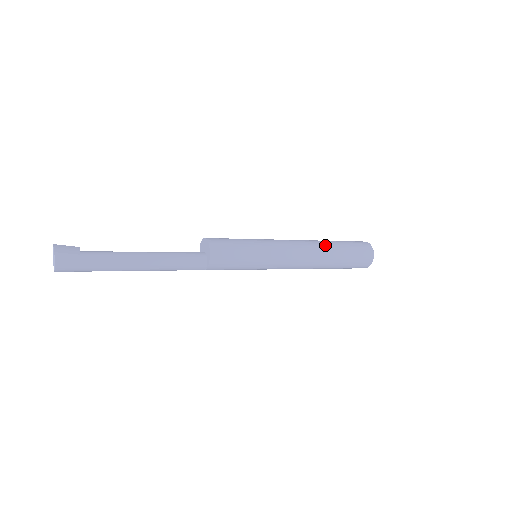
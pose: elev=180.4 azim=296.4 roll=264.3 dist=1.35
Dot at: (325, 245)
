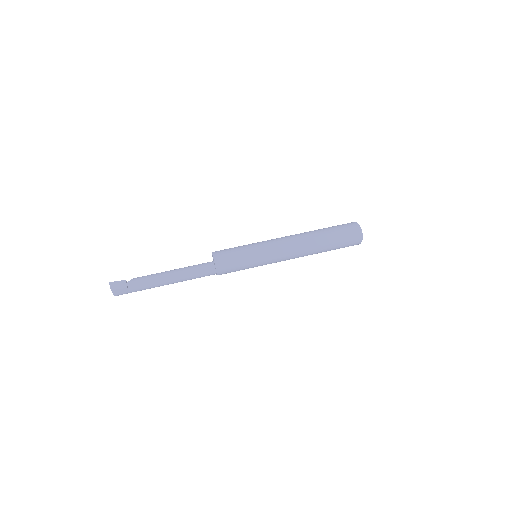
Dot at: (315, 242)
